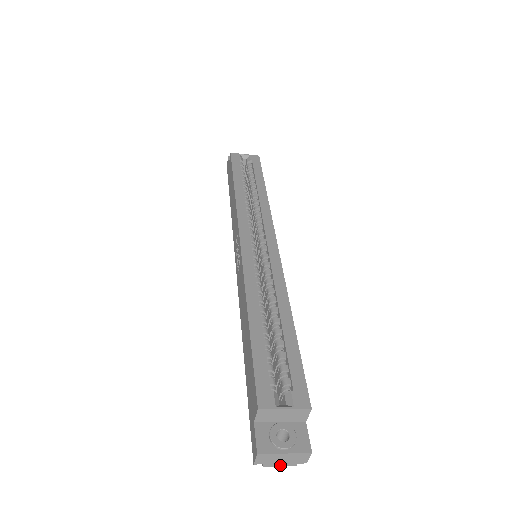
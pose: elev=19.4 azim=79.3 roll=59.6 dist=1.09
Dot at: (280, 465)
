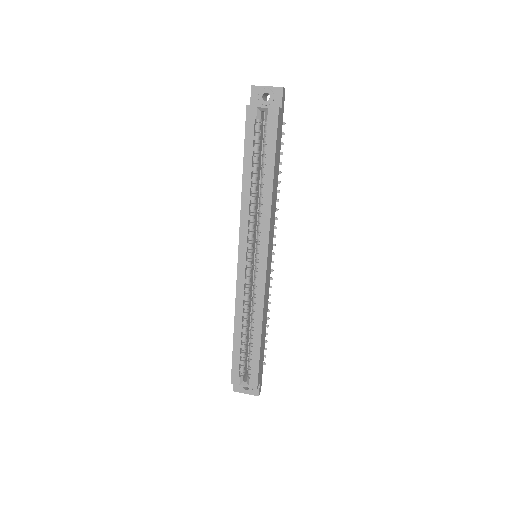
Dot at: occluded
